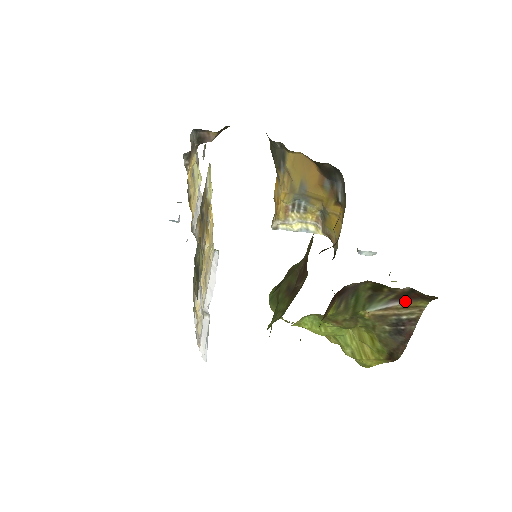
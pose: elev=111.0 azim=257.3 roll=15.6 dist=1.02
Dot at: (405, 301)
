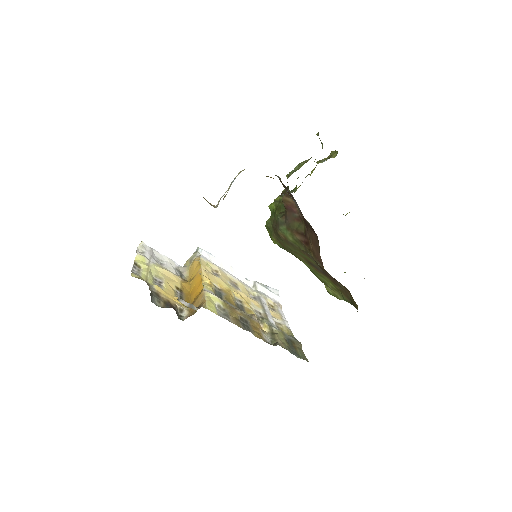
Dot at: occluded
